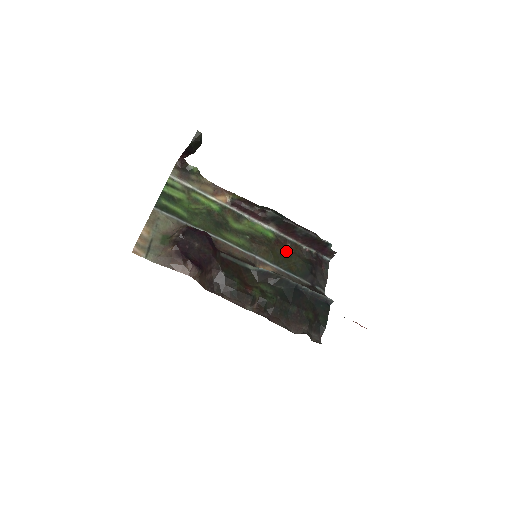
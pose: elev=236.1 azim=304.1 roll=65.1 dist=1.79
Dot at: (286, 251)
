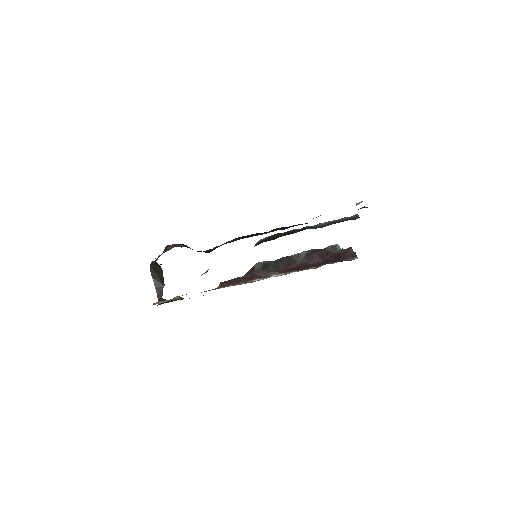
Dot at: occluded
